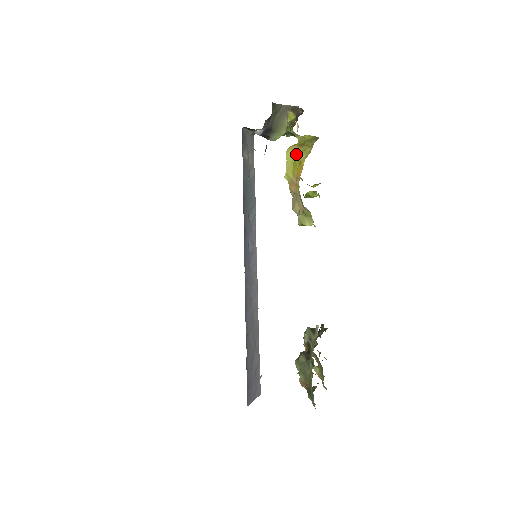
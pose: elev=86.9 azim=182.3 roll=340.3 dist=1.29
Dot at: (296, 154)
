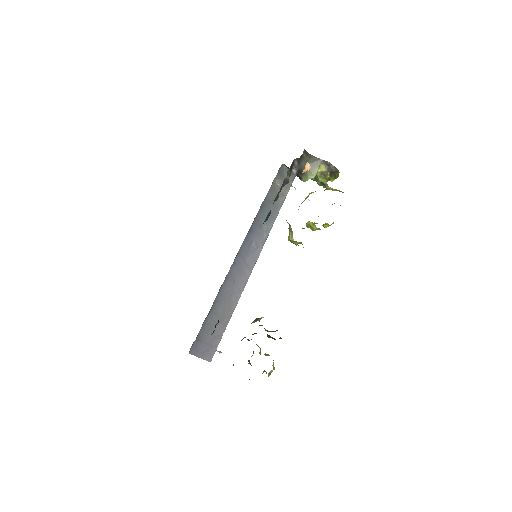
Dot at: occluded
